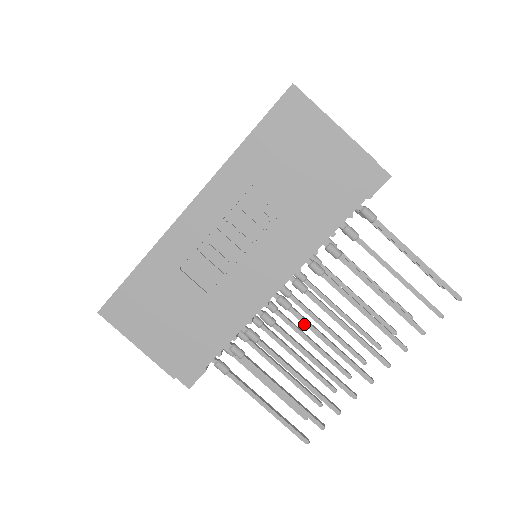
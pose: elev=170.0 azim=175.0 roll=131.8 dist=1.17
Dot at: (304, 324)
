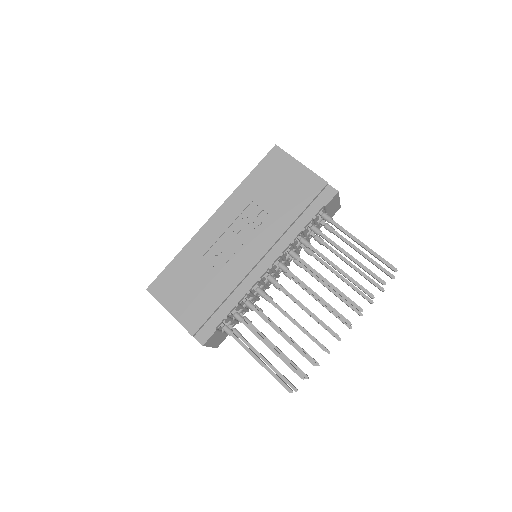
Dot at: (286, 294)
